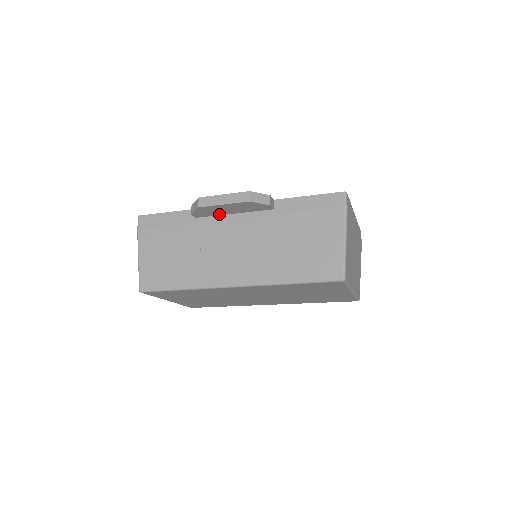
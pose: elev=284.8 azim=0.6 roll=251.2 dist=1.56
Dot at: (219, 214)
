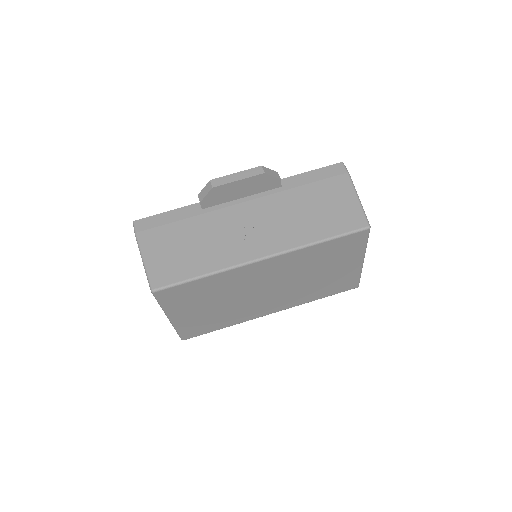
Dot at: (228, 200)
